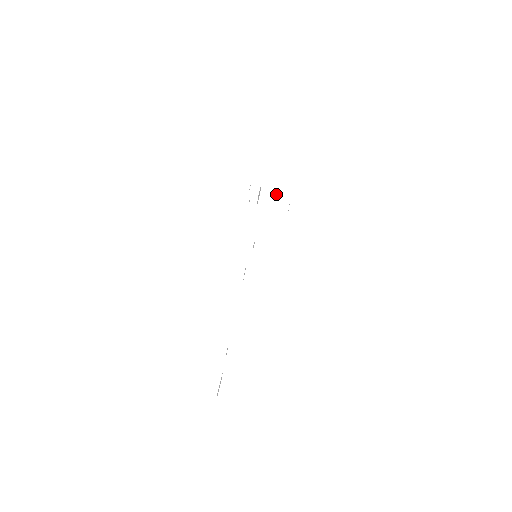
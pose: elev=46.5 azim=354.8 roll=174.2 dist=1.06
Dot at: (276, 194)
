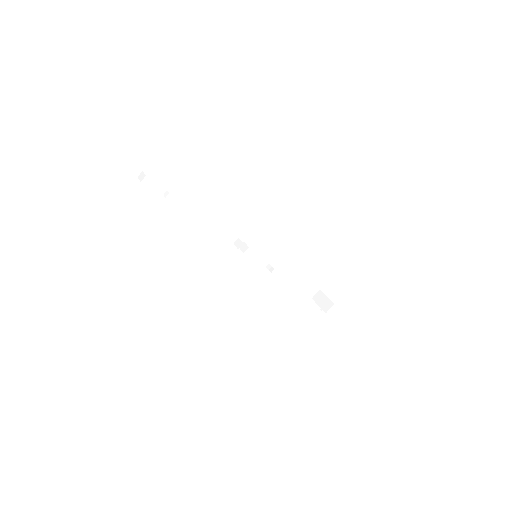
Dot at: (322, 301)
